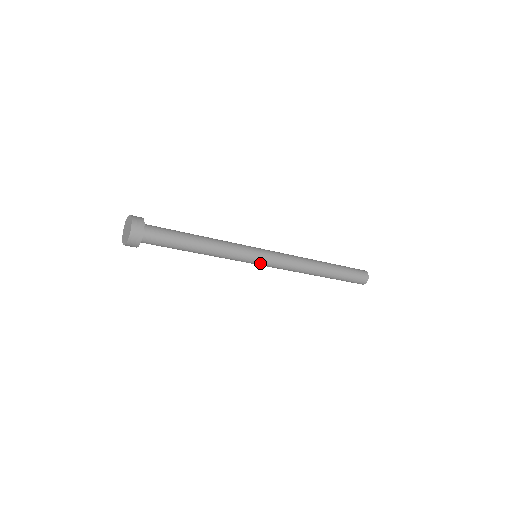
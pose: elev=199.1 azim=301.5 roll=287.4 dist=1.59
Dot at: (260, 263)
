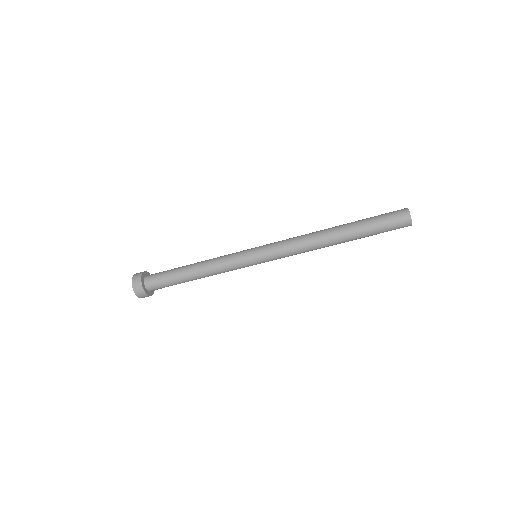
Dot at: (260, 262)
